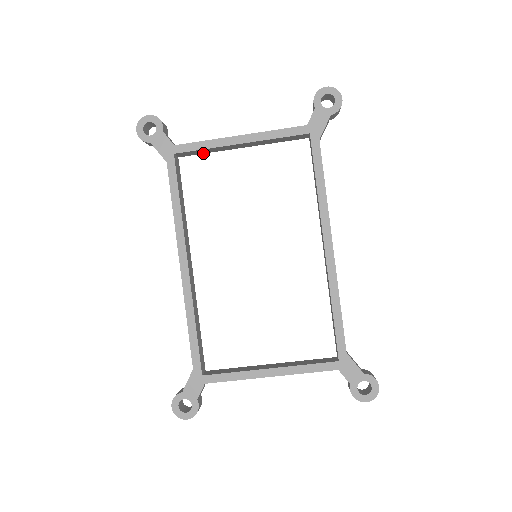
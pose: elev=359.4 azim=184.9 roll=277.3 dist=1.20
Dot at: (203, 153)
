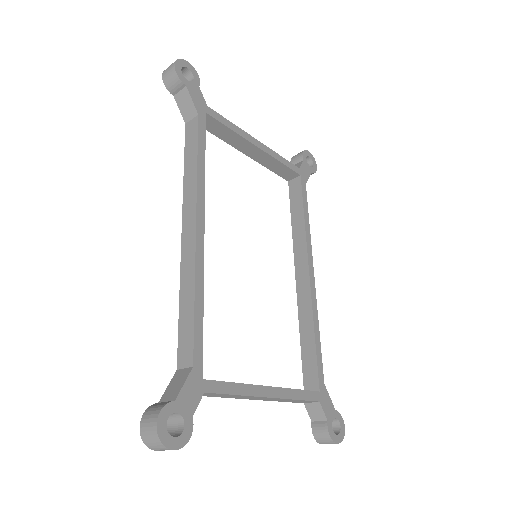
Dot at: (216, 135)
